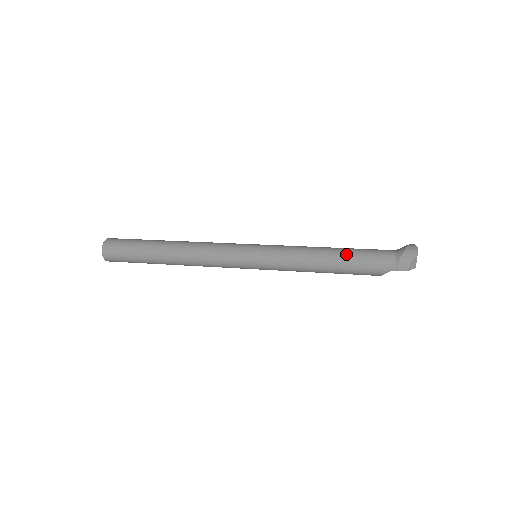
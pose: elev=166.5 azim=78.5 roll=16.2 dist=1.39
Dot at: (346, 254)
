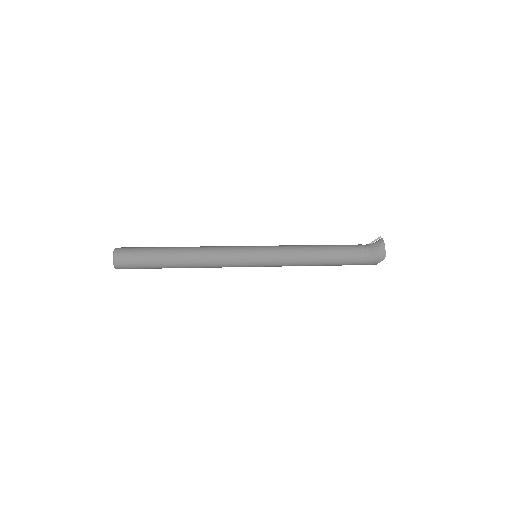
Dot at: (332, 260)
